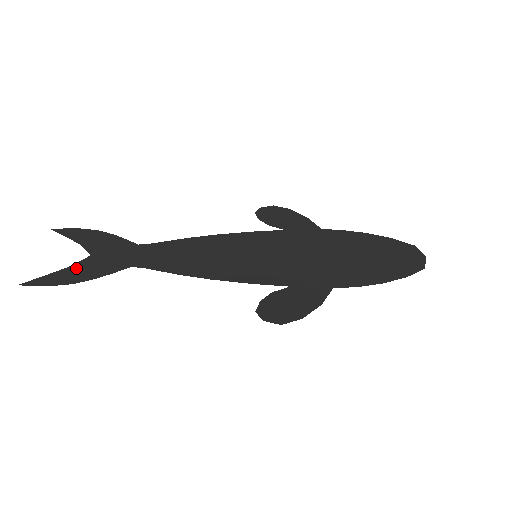
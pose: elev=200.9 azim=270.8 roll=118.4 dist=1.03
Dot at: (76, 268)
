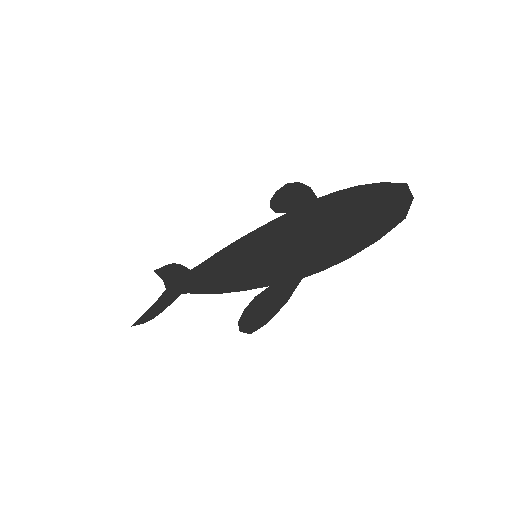
Dot at: (157, 304)
